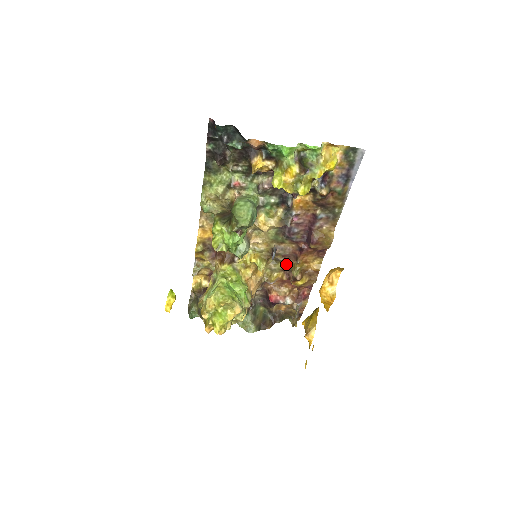
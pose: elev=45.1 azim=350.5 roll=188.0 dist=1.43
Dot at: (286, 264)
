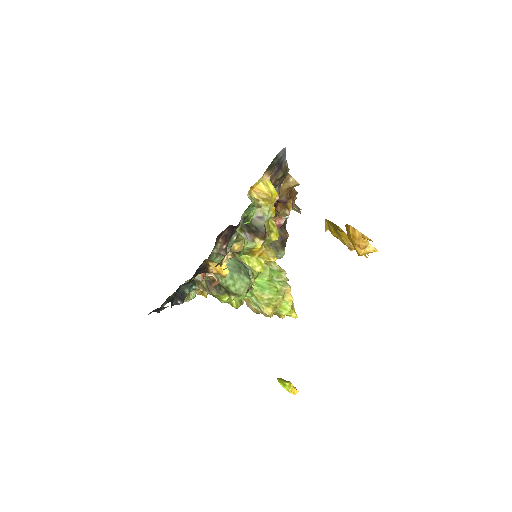
Dot at: occluded
